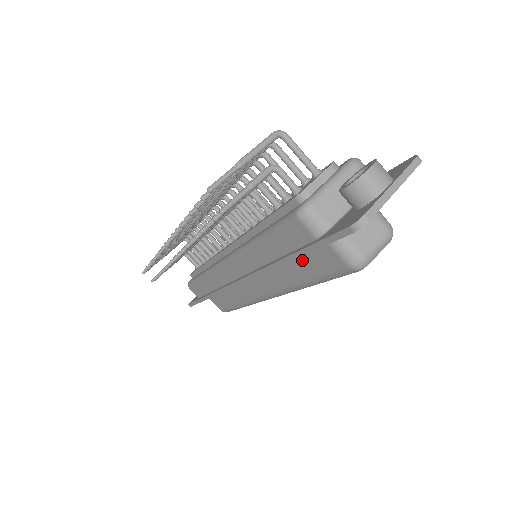
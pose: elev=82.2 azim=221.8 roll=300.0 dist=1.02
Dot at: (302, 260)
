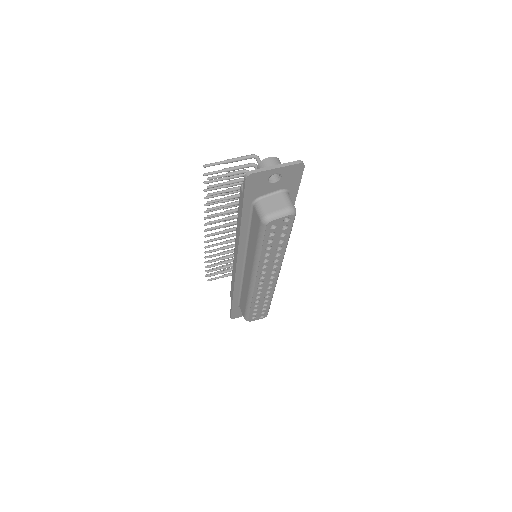
Dot at: (252, 229)
